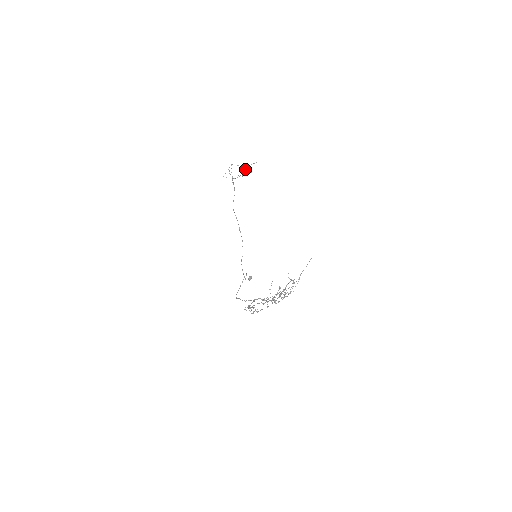
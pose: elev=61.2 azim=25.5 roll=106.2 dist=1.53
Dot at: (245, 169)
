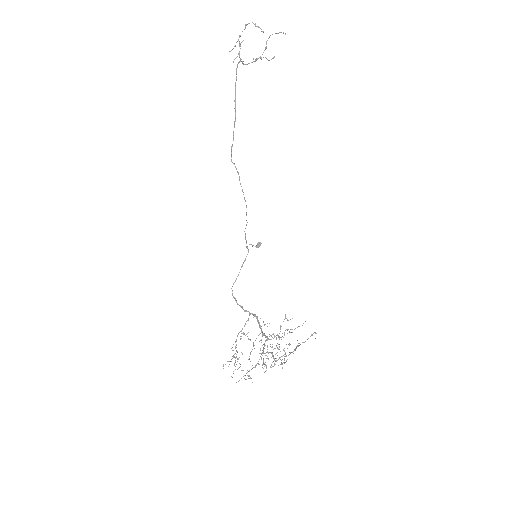
Dot at: (267, 40)
